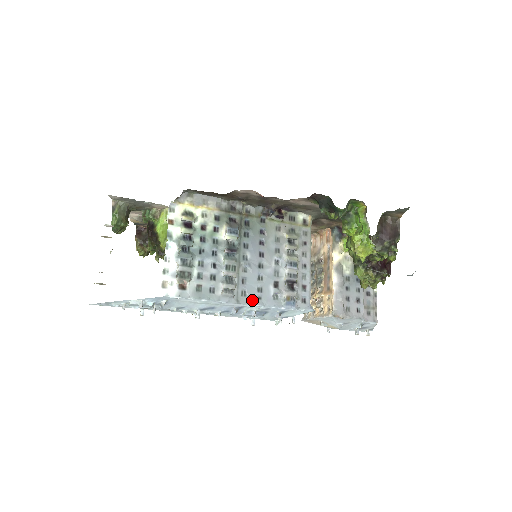
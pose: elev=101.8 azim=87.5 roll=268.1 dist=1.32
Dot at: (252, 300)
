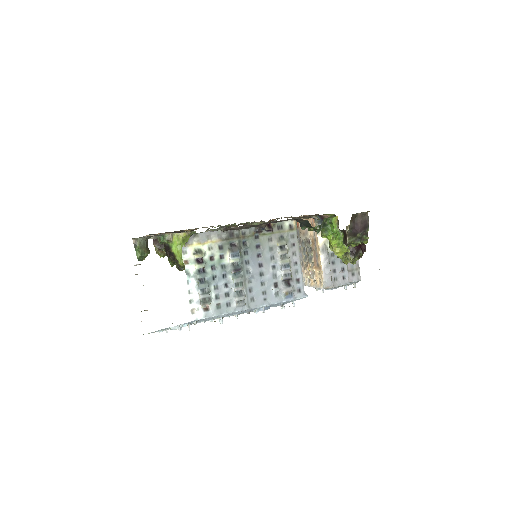
Dot at: (260, 303)
